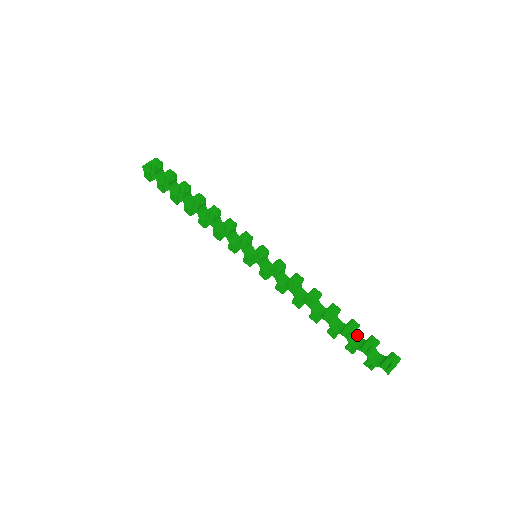
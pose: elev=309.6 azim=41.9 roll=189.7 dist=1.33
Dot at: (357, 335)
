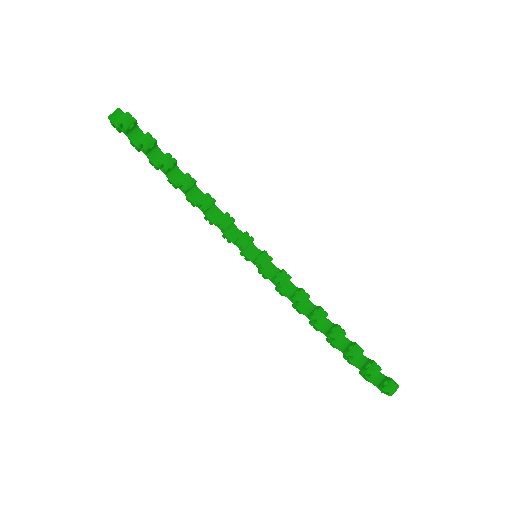
Dot at: occluded
